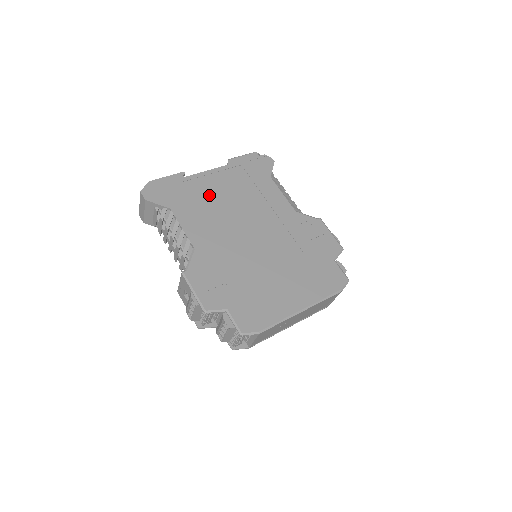
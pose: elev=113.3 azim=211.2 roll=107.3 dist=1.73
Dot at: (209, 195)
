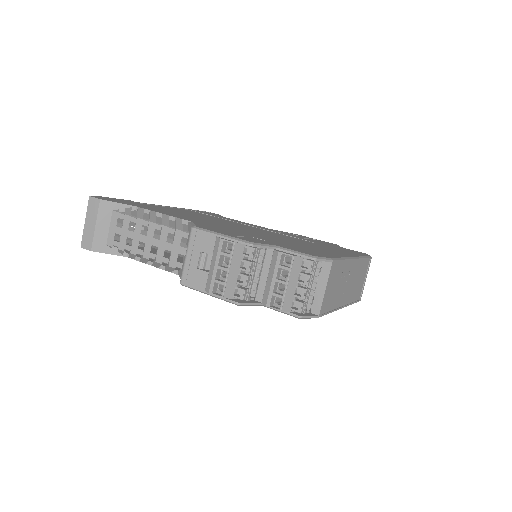
Dot at: (173, 211)
